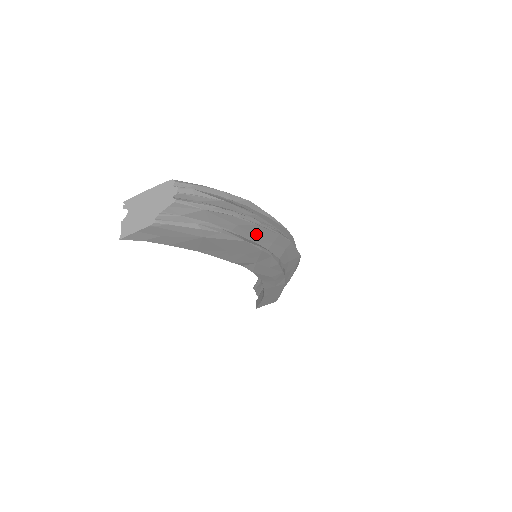
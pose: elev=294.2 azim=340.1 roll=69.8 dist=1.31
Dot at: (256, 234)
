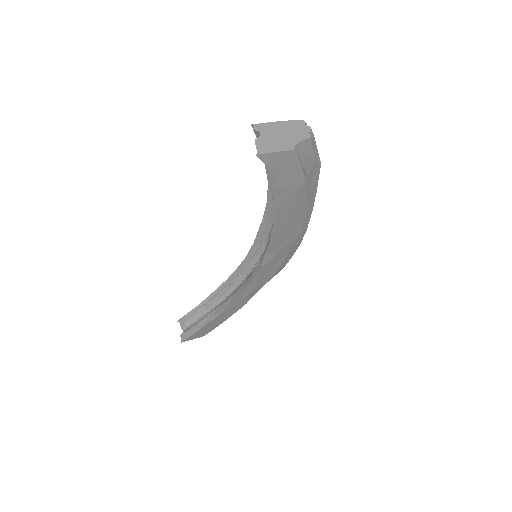
Dot at: occluded
